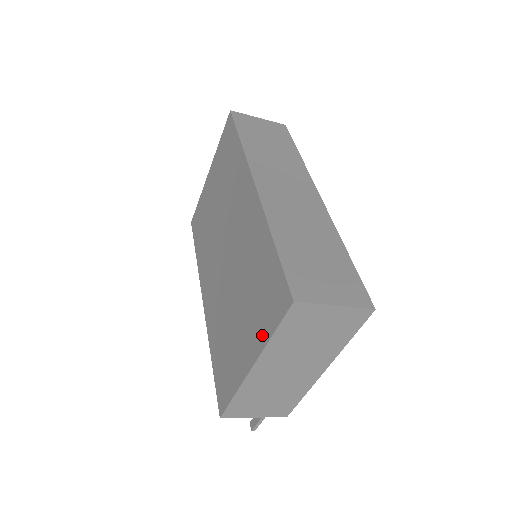
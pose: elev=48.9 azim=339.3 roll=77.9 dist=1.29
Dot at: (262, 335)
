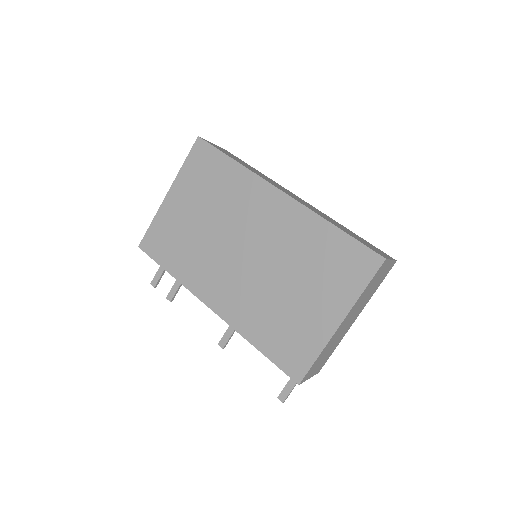
Dot at: (348, 295)
